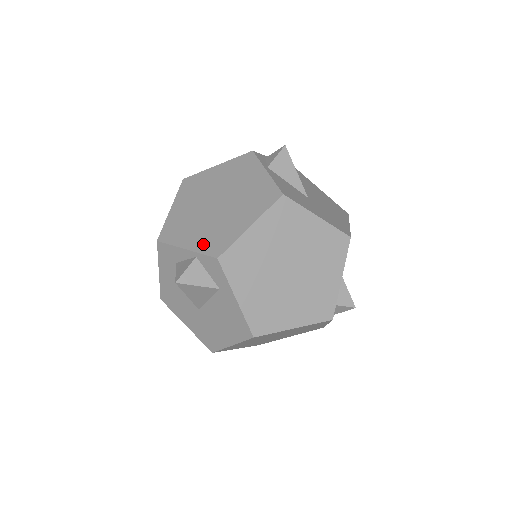
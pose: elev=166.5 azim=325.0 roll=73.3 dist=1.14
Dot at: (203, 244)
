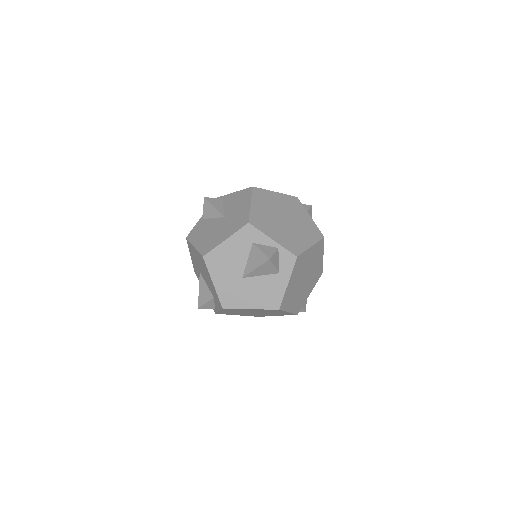
Dot at: (285, 243)
